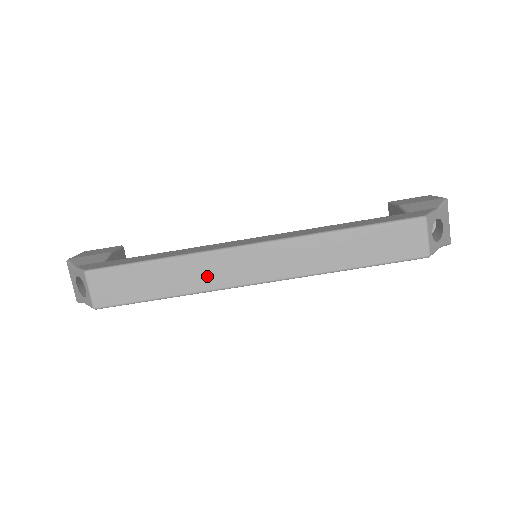
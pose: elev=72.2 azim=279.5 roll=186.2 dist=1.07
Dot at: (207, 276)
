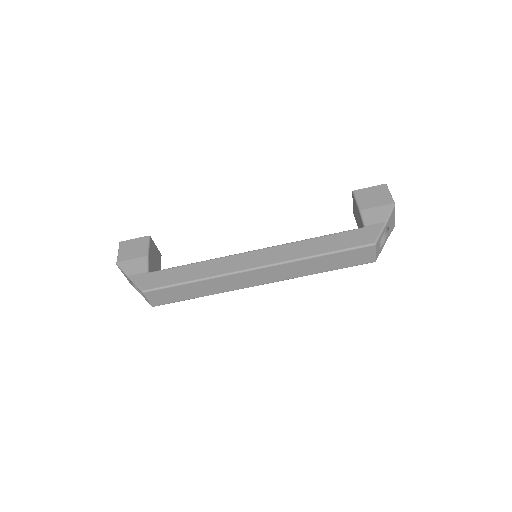
Dot at: (226, 286)
